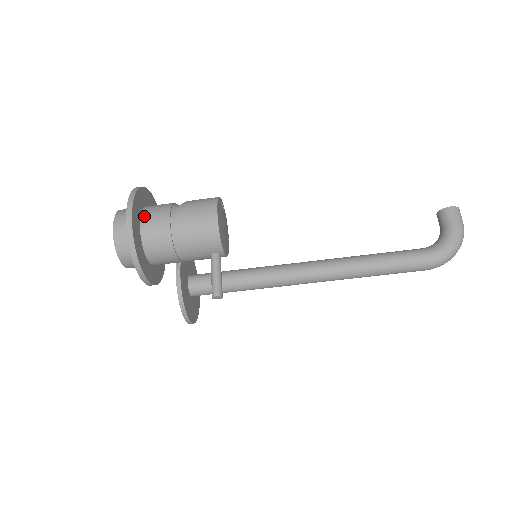
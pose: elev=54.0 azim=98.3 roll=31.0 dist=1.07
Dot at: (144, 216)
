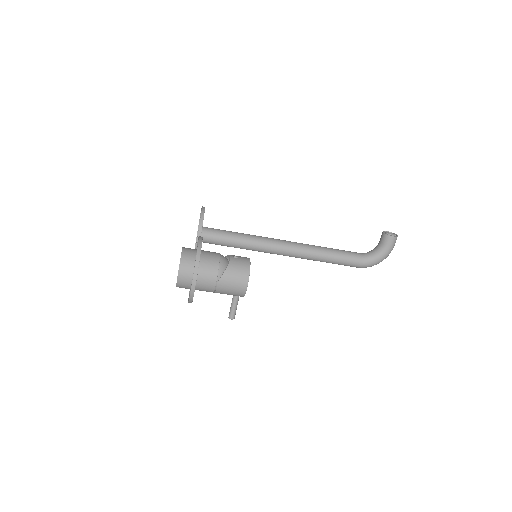
Dot at: (200, 274)
